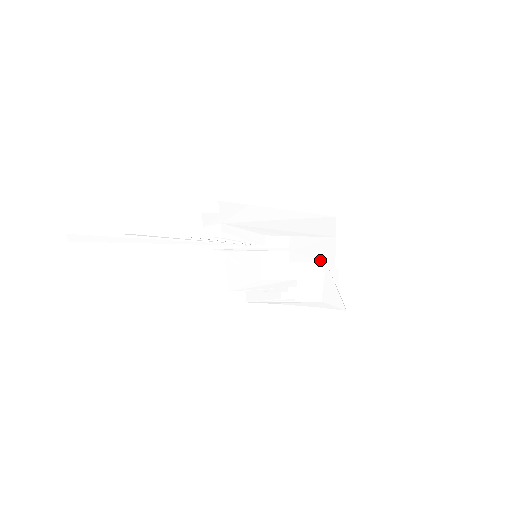
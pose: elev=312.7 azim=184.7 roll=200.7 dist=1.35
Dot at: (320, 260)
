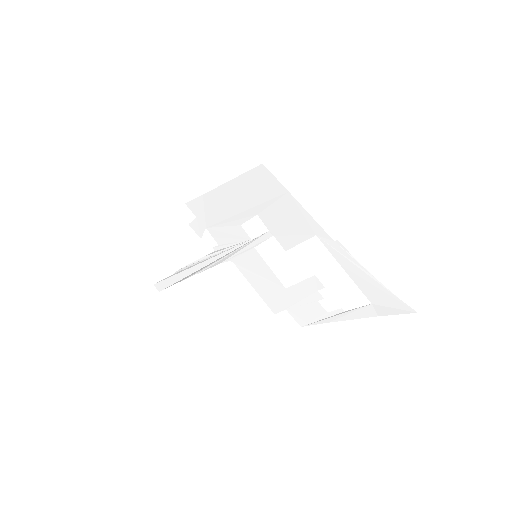
Dot at: (308, 235)
